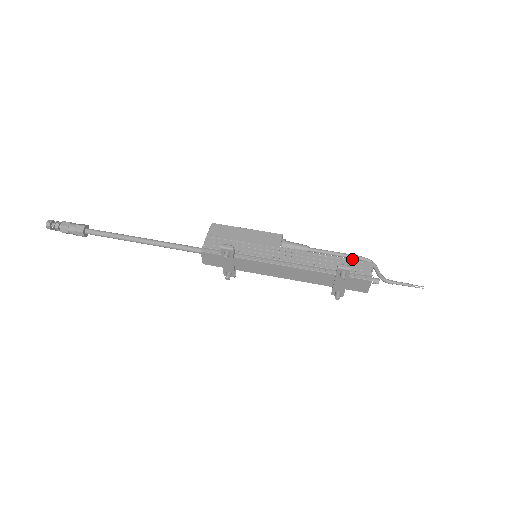
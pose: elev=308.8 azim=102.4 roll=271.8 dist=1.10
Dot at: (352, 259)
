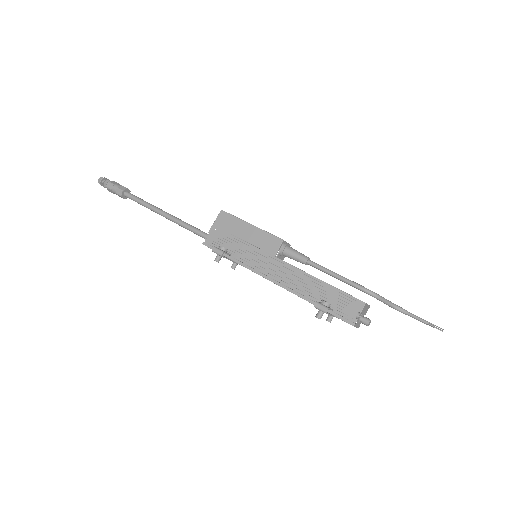
Dot at: (344, 292)
